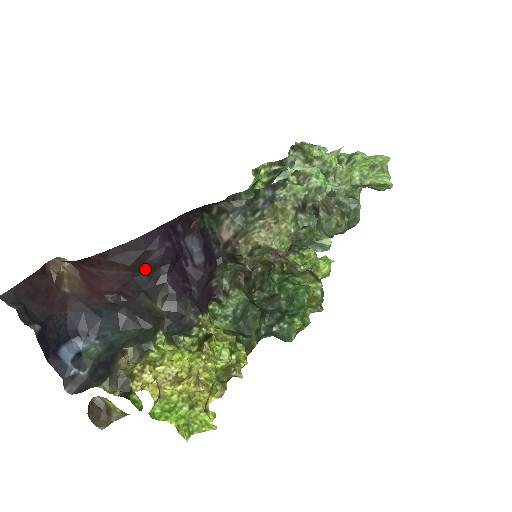
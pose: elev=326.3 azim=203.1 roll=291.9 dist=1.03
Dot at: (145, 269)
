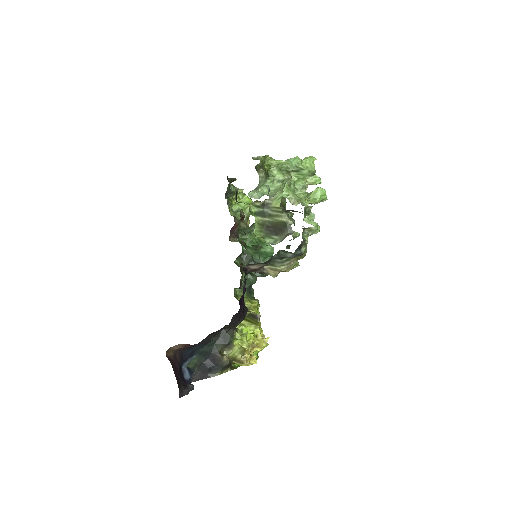
Dot at: occluded
